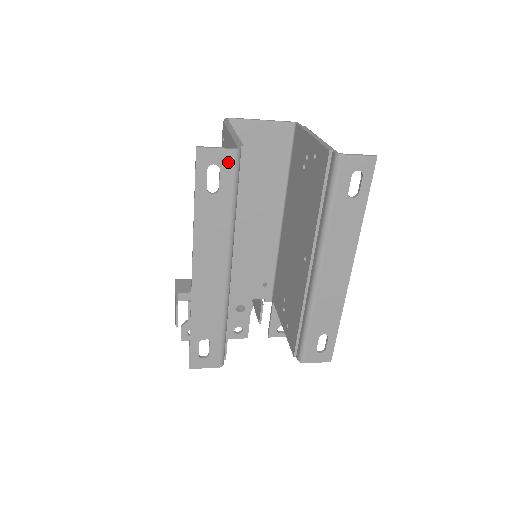
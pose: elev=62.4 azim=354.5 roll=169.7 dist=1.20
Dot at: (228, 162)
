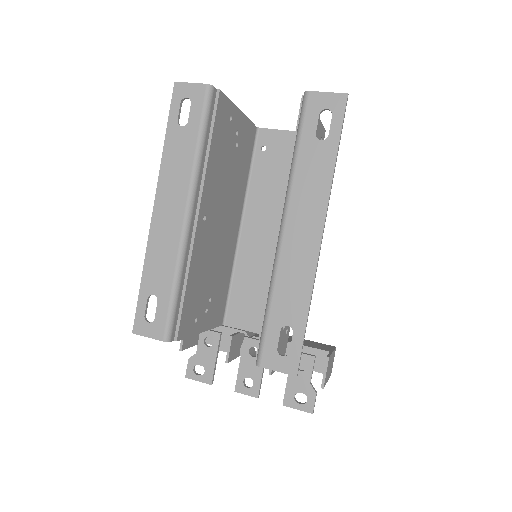
Dot at: (199, 96)
